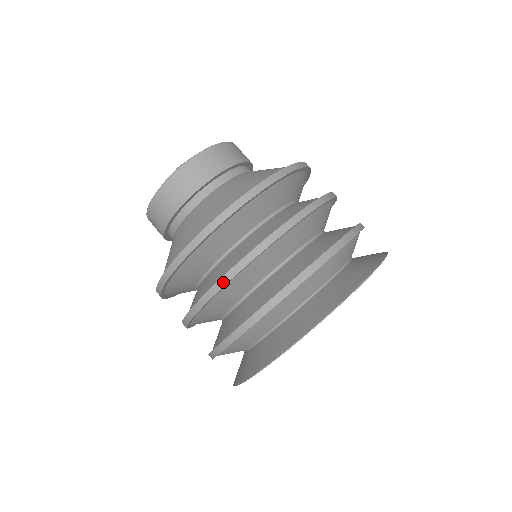
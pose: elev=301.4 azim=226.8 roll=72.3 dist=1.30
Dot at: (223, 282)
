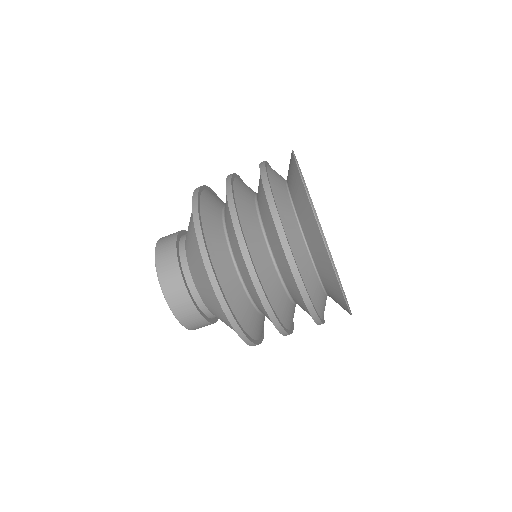
Dot at: (236, 223)
